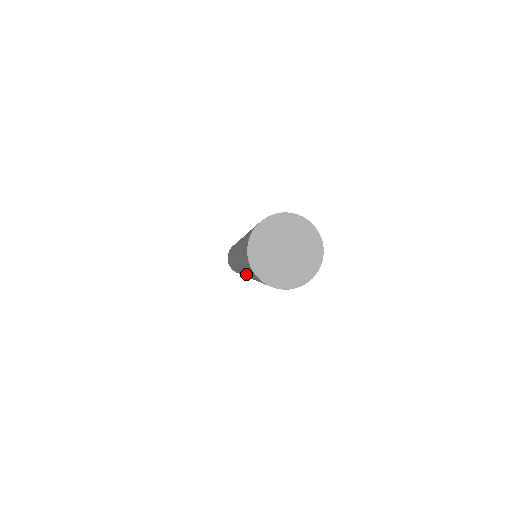
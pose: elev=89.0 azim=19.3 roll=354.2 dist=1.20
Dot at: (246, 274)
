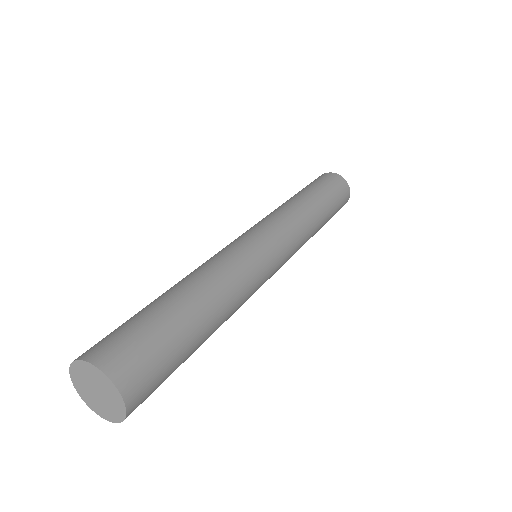
Dot at: occluded
